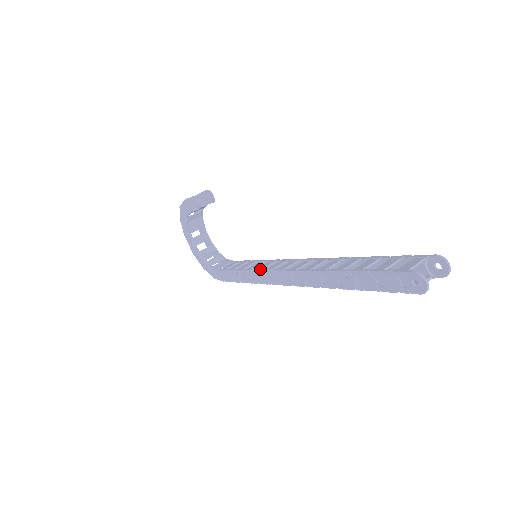
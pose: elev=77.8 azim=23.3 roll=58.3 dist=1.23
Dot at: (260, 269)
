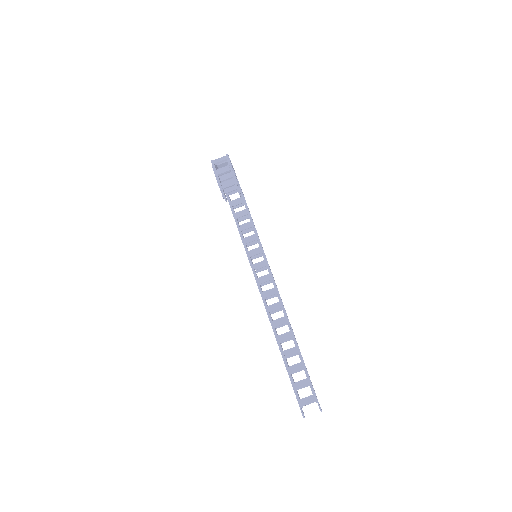
Dot at: (254, 272)
